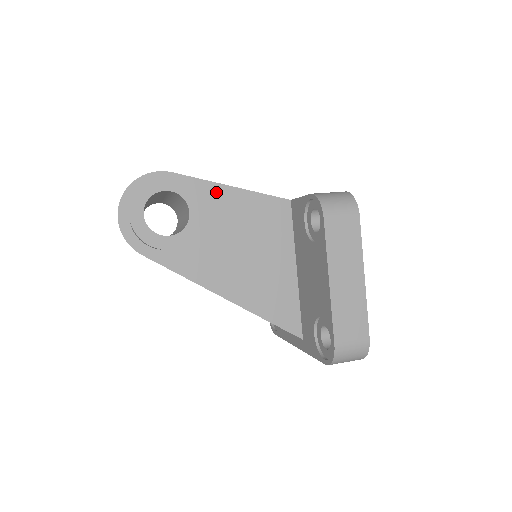
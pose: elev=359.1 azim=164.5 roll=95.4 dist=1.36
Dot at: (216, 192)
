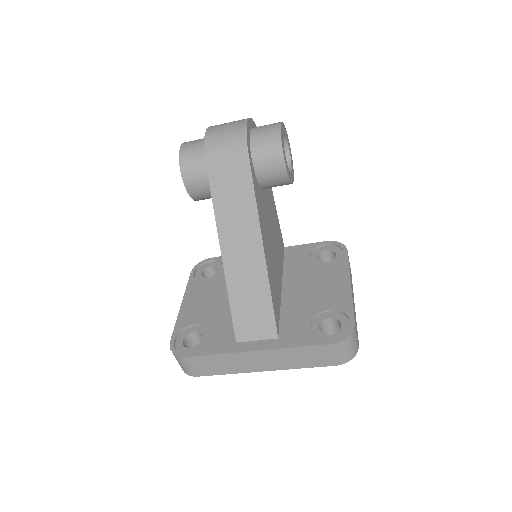
Dot at: (271, 190)
